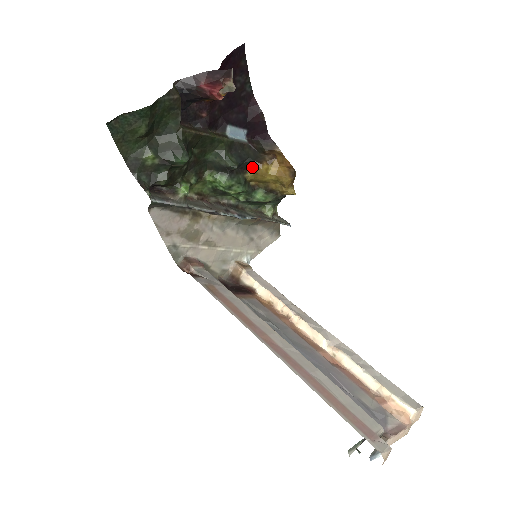
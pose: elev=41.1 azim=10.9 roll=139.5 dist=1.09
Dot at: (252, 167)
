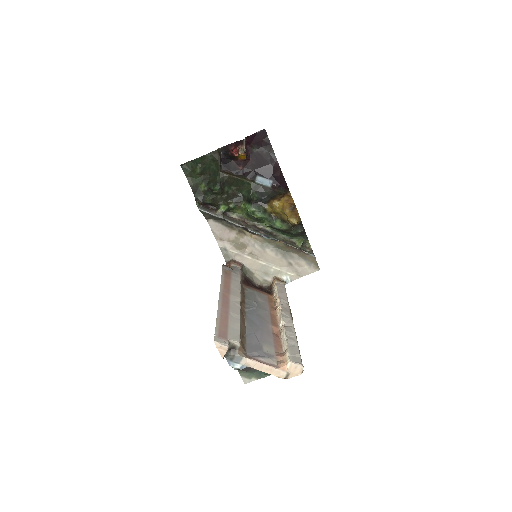
Dot at: (269, 202)
